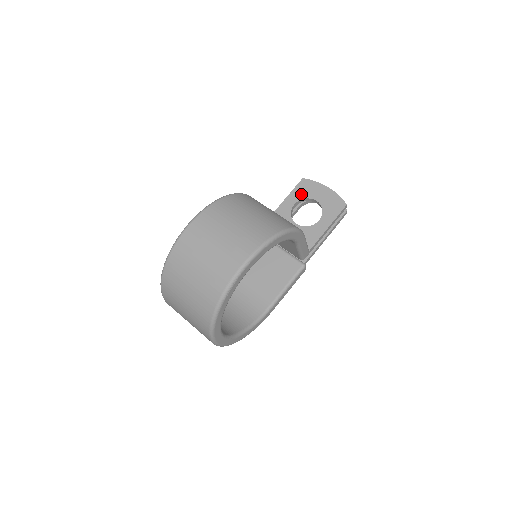
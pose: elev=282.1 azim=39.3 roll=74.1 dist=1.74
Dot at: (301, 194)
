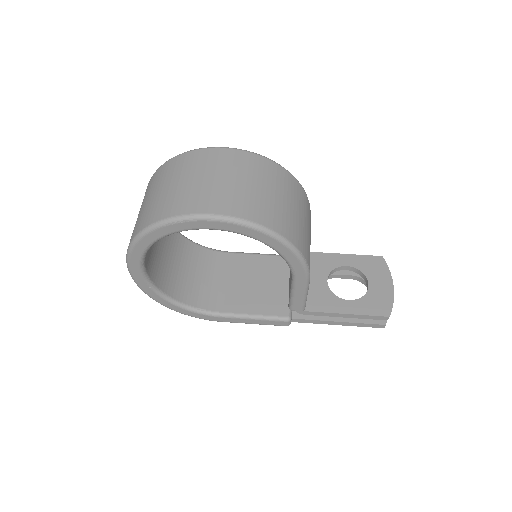
Dot at: (364, 265)
